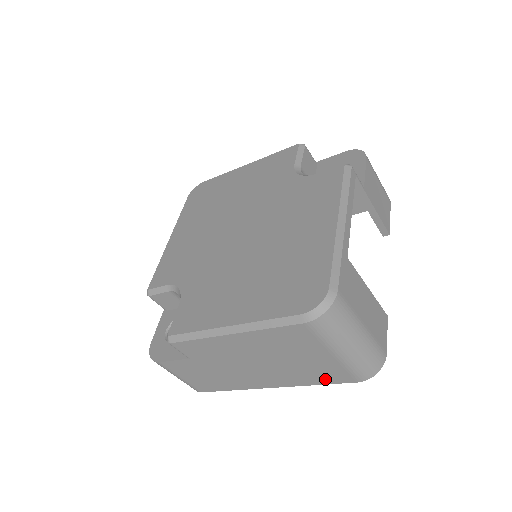
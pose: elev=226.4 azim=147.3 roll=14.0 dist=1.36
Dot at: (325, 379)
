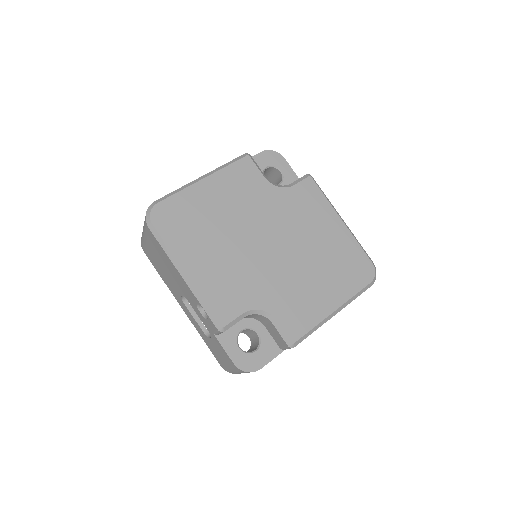
Dot at: occluded
